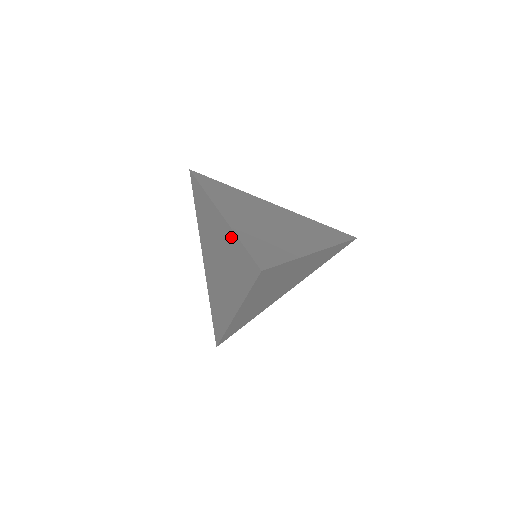
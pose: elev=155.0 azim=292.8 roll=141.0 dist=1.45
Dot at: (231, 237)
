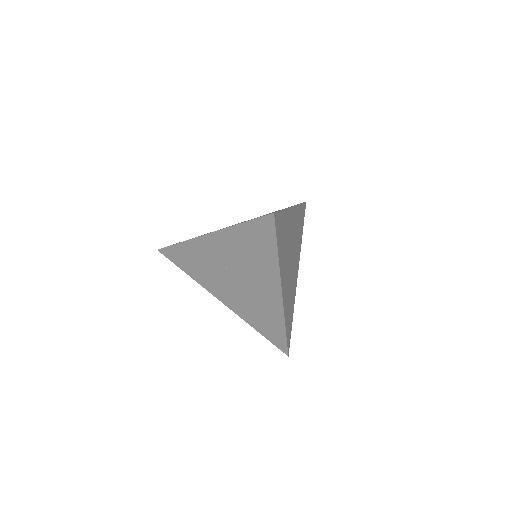
Dot at: (231, 234)
